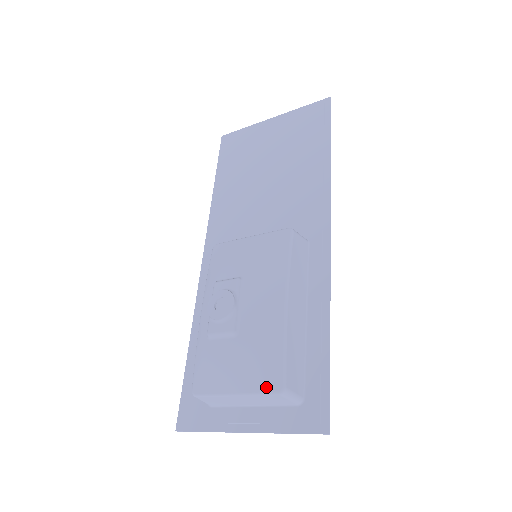
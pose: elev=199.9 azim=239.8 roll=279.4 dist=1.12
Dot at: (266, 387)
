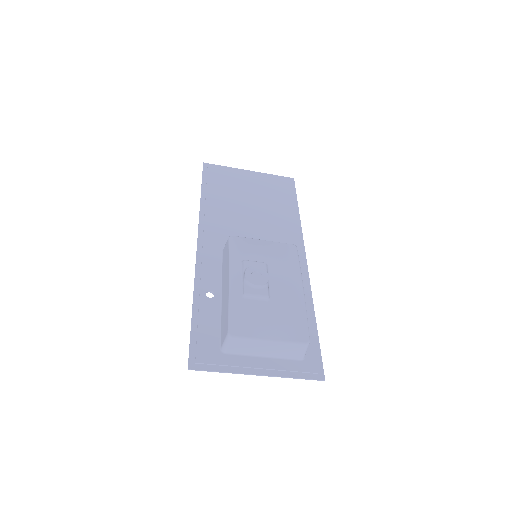
Dot at: (296, 338)
